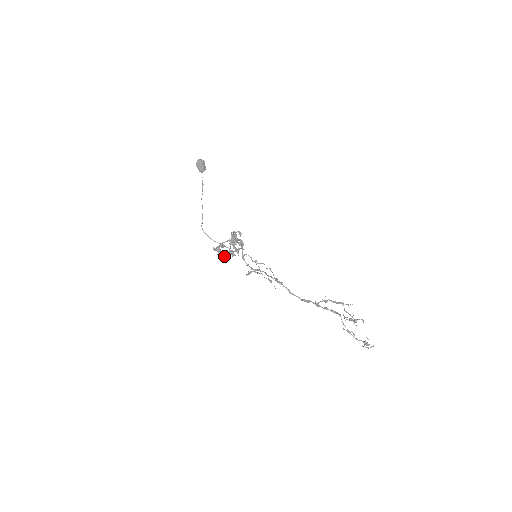
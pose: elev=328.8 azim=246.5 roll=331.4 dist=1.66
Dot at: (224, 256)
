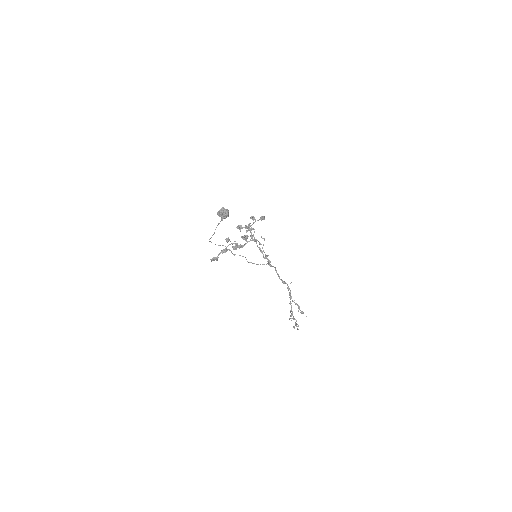
Dot at: (230, 241)
